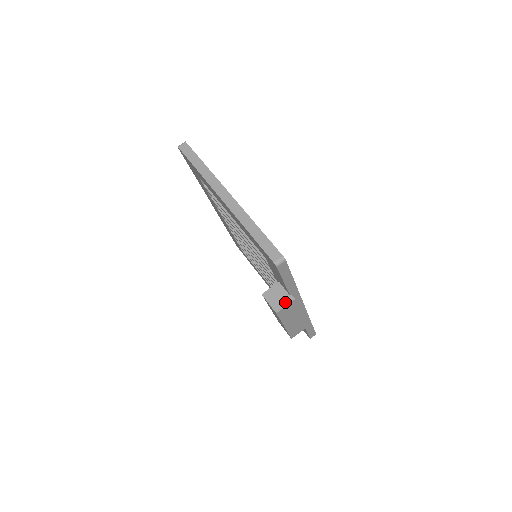
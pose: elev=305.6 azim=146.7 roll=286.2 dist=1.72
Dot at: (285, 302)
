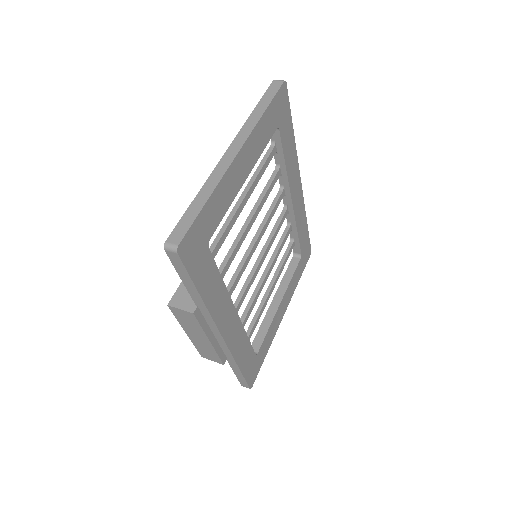
Dot at: (185, 305)
